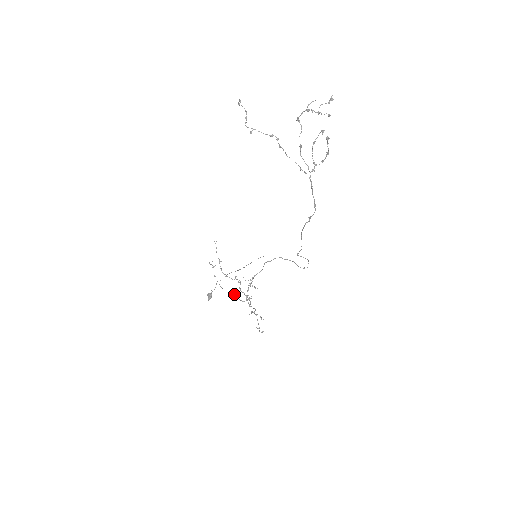
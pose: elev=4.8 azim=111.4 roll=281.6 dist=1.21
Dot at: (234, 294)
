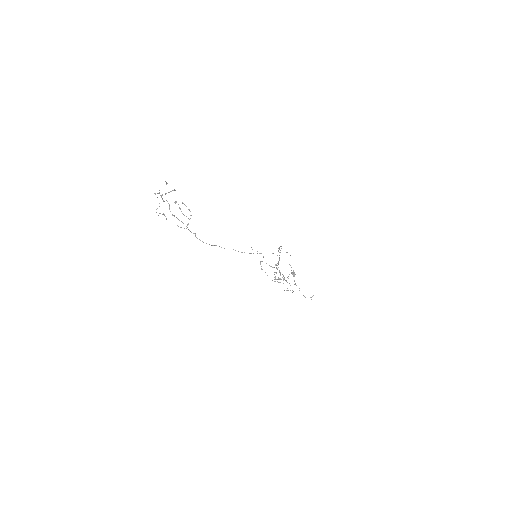
Dot at: occluded
